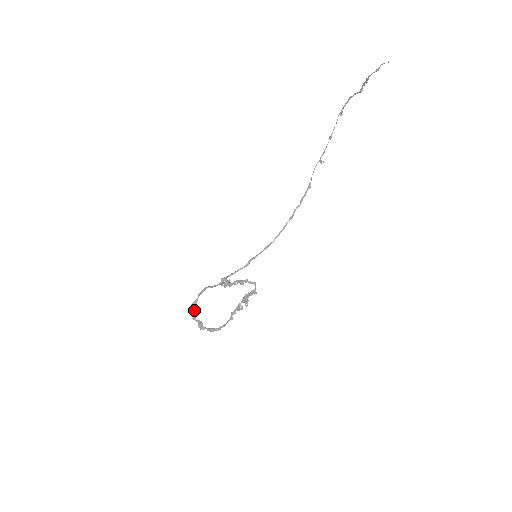
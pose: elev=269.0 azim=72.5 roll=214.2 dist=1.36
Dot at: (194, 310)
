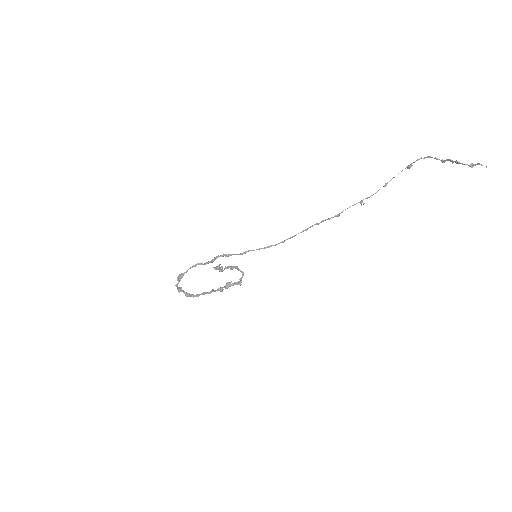
Dot at: (179, 280)
